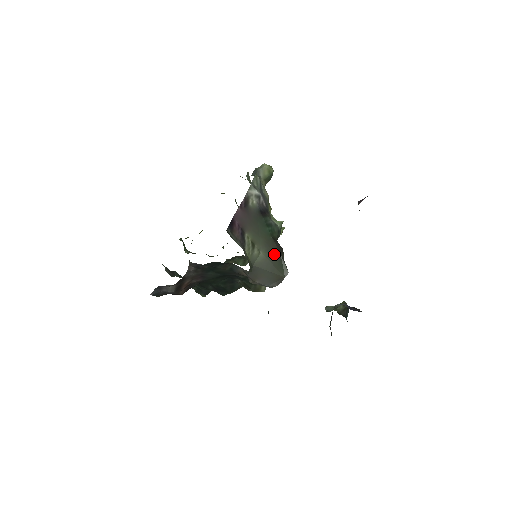
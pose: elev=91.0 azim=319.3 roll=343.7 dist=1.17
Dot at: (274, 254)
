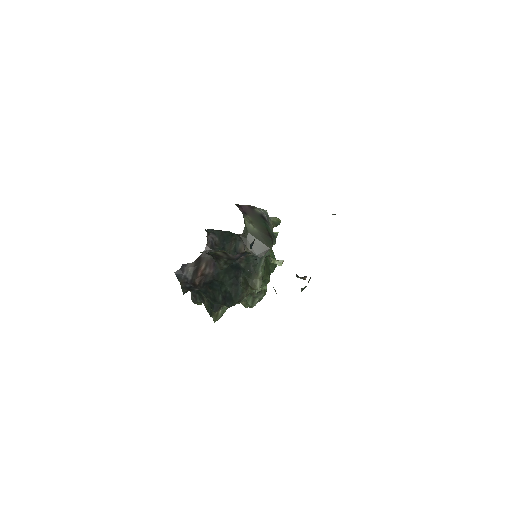
Dot at: (265, 234)
